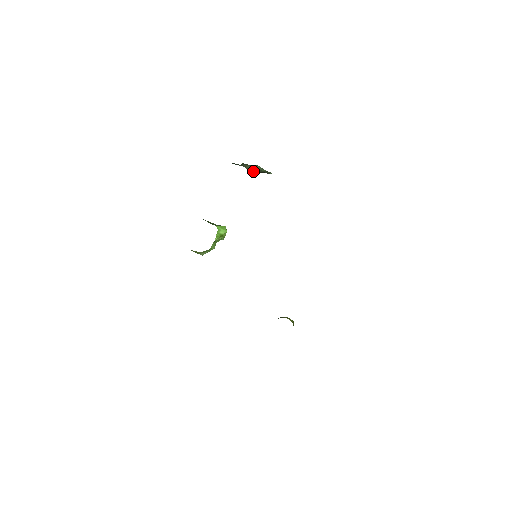
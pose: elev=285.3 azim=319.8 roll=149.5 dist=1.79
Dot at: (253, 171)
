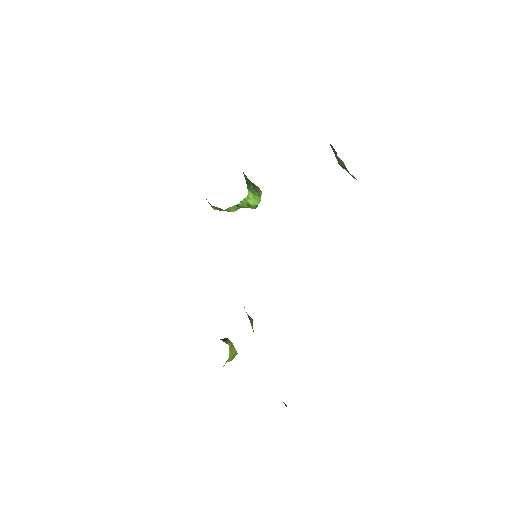
Dot at: occluded
